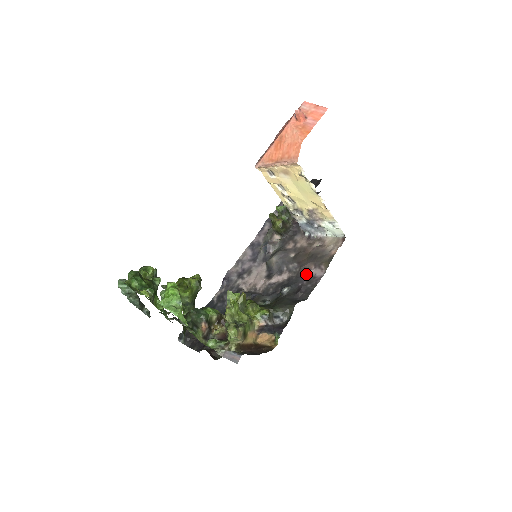
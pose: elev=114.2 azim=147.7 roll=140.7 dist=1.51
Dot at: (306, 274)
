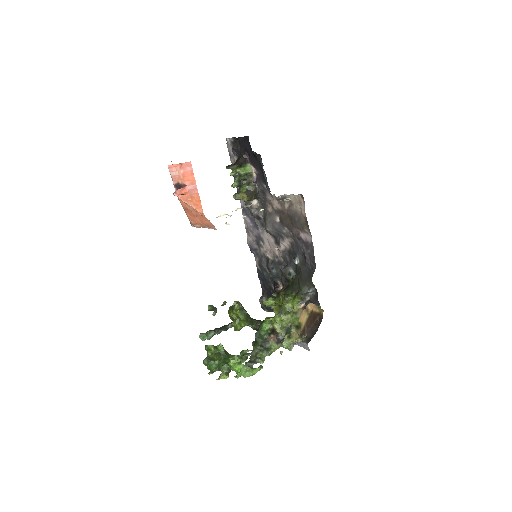
Dot at: (300, 239)
